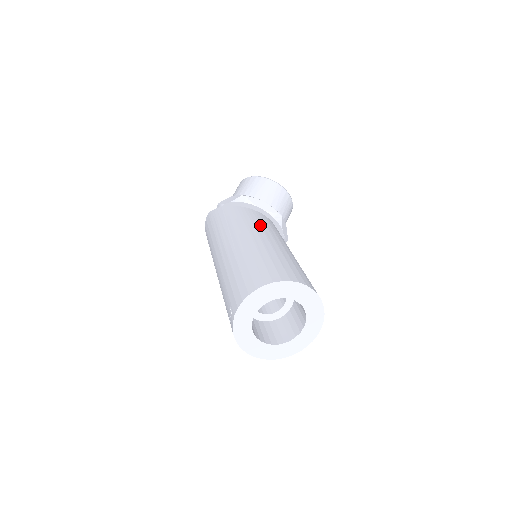
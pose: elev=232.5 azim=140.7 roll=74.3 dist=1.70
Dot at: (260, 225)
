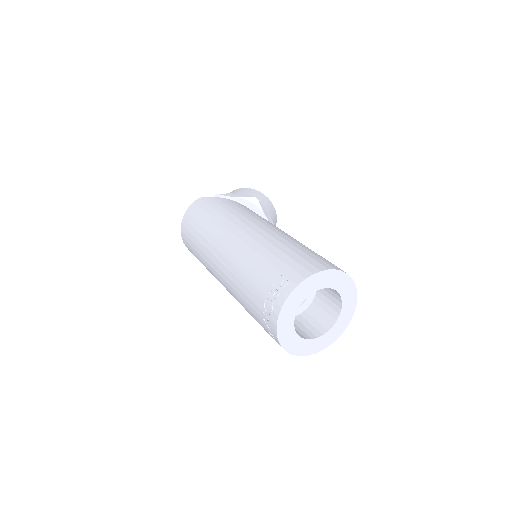
Dot at: occluded
